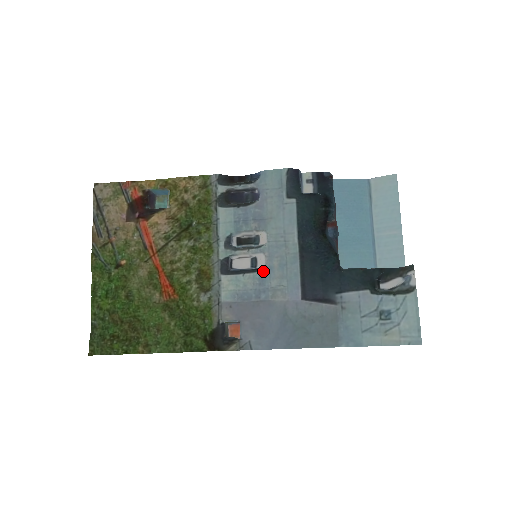
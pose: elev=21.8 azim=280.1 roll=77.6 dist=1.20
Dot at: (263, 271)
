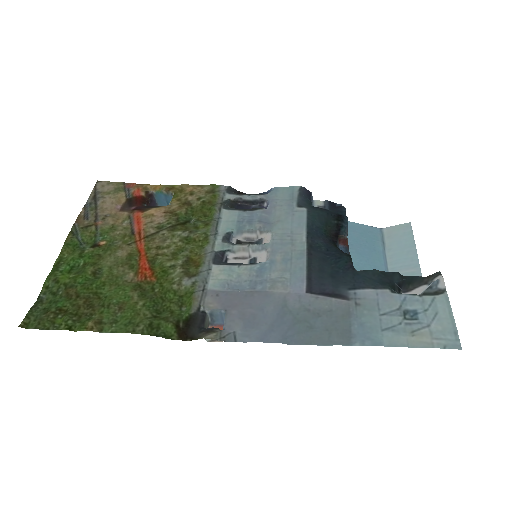
Dot at: (263, 264)
